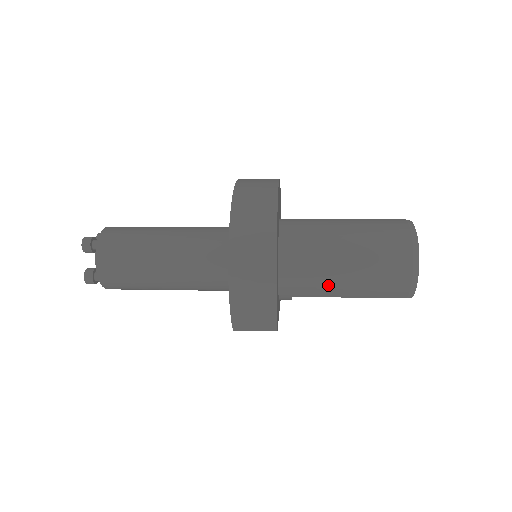
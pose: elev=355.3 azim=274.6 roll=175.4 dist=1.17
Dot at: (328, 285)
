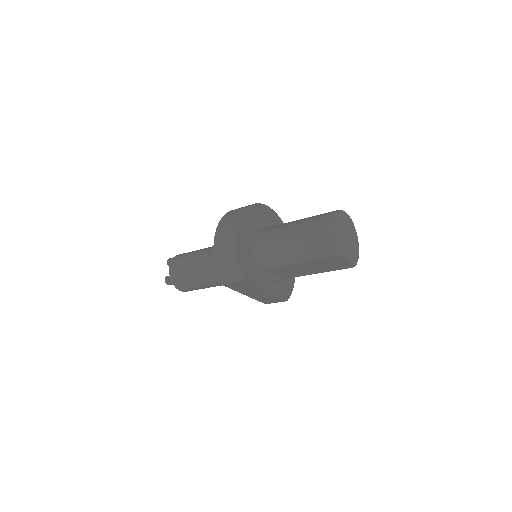
Dot at: (282, 253)
